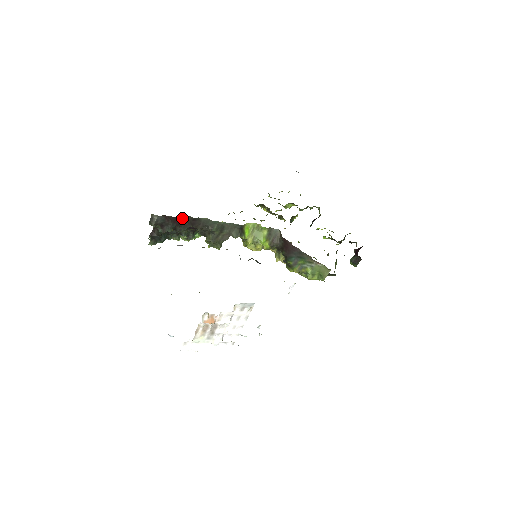
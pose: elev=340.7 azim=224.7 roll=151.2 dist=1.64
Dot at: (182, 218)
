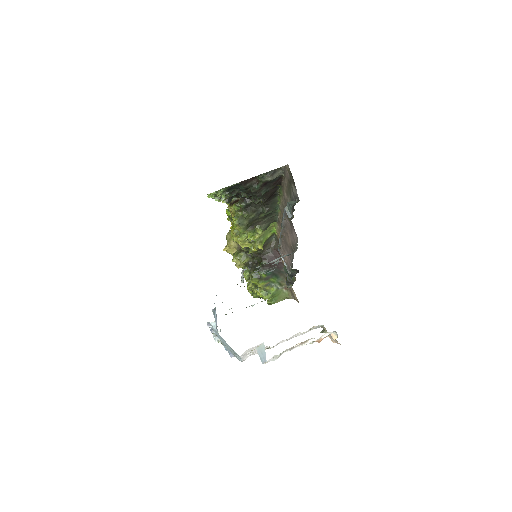
Dot at: (275, 187)
